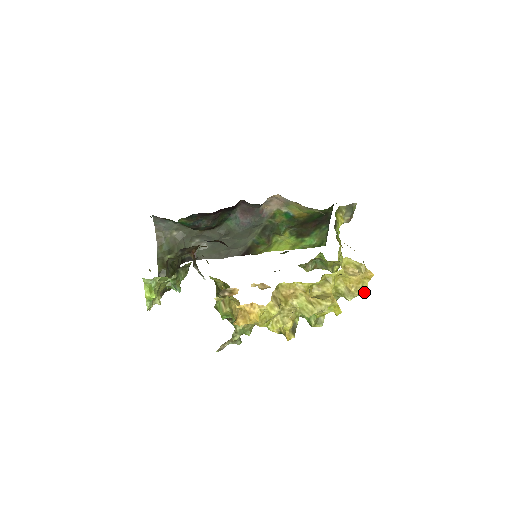
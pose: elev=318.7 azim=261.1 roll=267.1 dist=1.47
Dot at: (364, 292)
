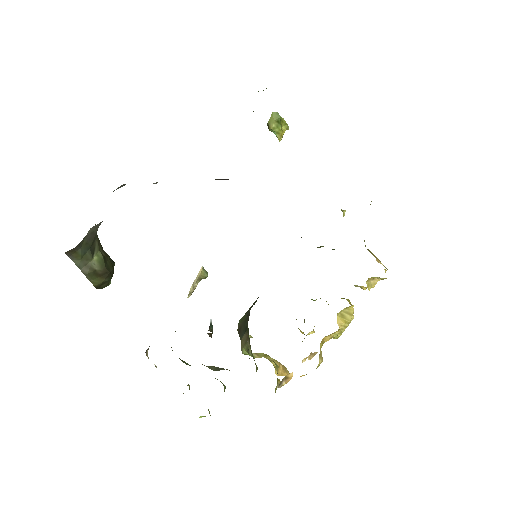
Dot at: occluded
